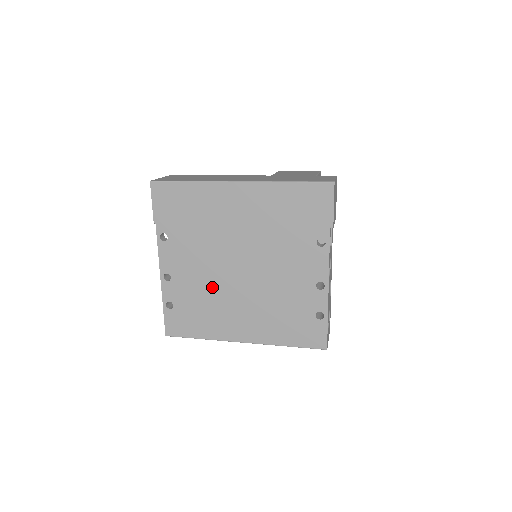
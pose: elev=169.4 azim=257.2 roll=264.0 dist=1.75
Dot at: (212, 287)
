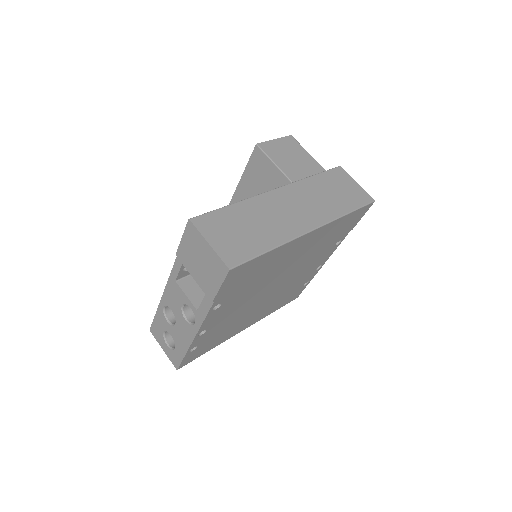
Dot at: (241, 314)
